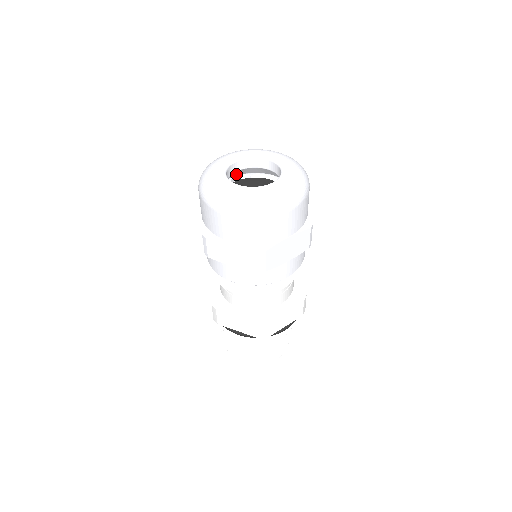
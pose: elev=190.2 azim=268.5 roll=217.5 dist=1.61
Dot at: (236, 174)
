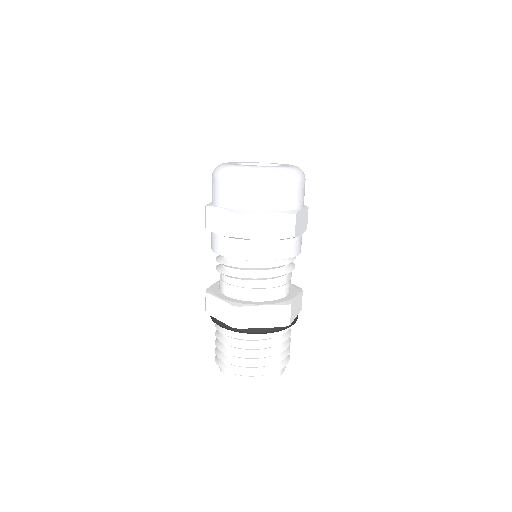
Dot at: occluded
